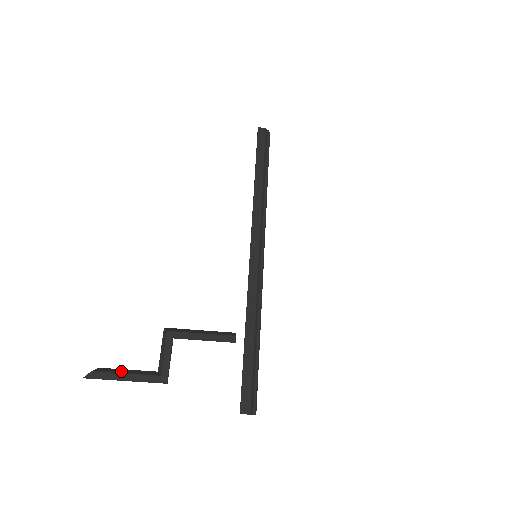
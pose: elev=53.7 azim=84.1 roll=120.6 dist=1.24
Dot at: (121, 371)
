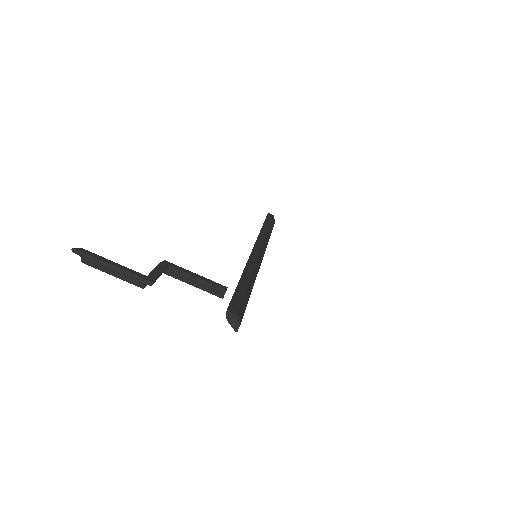
Dot at: (110, 262)
